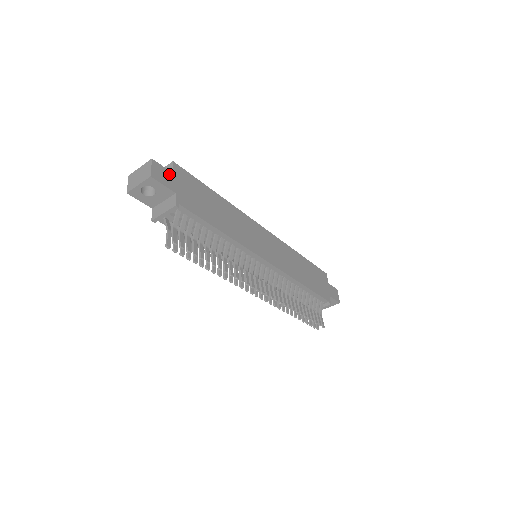
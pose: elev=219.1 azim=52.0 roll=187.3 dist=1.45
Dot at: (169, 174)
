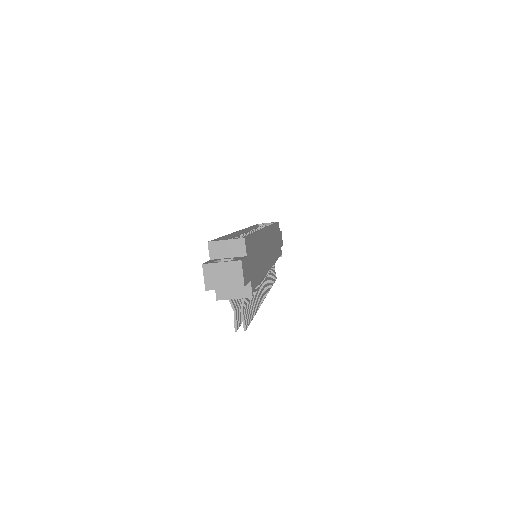
Dot at: (246, 262)
